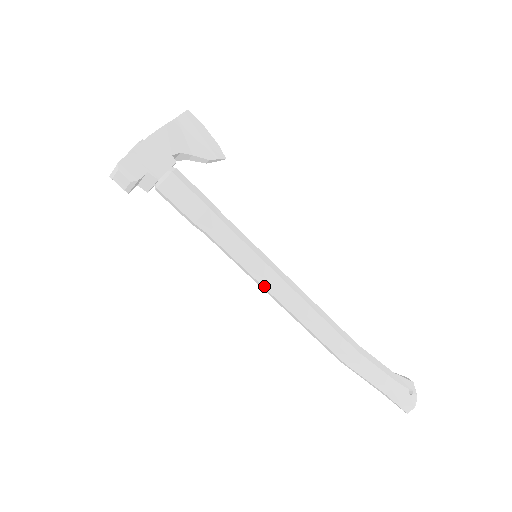
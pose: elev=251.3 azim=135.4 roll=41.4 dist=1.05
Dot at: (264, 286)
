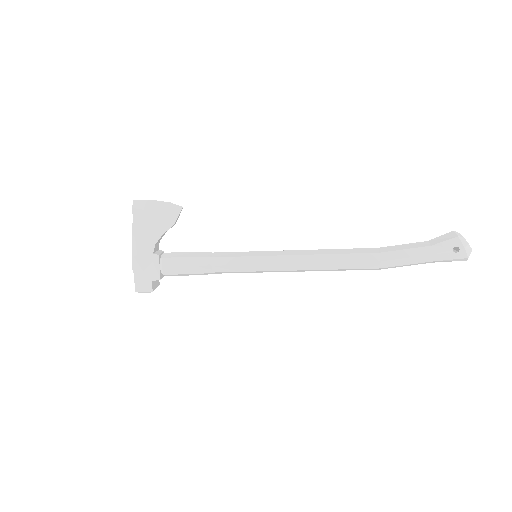
Dot at: occluded
